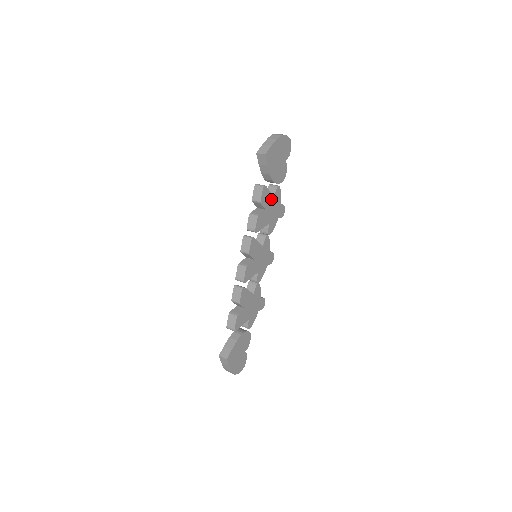
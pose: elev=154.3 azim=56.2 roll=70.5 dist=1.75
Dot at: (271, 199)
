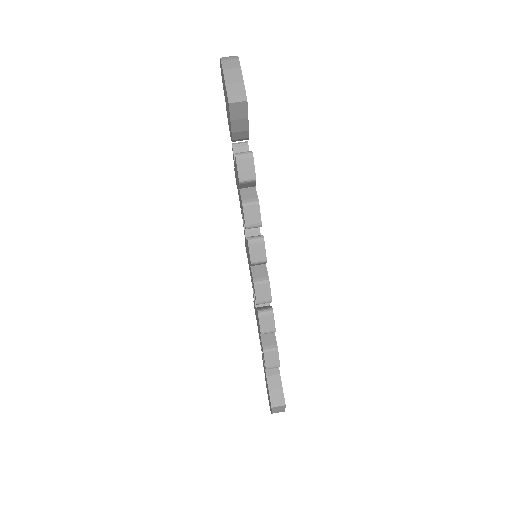
Dot at: occluded
